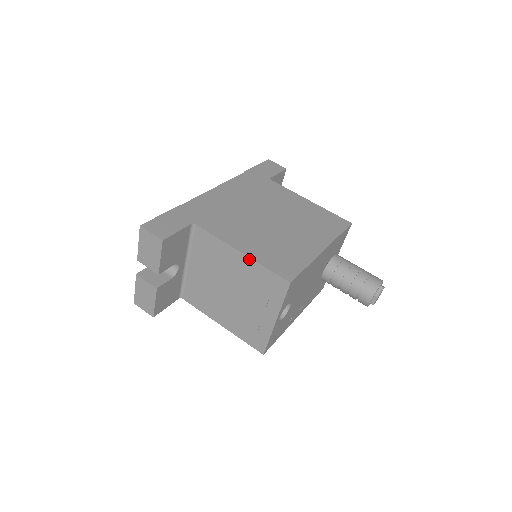
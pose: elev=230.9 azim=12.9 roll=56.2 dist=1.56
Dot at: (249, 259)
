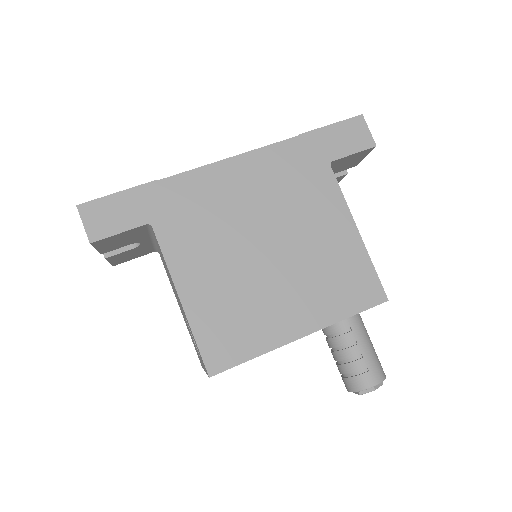
Dot at: (185, 314)
